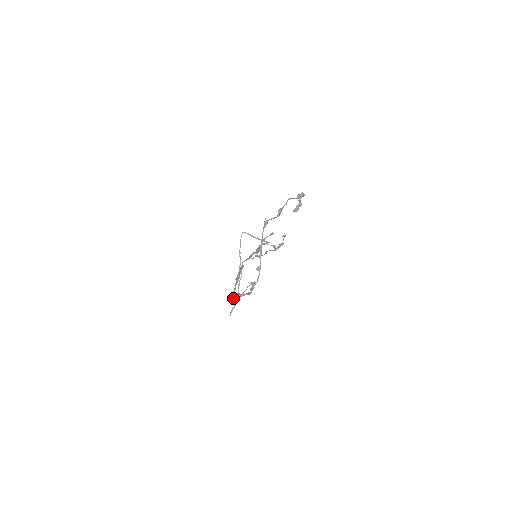
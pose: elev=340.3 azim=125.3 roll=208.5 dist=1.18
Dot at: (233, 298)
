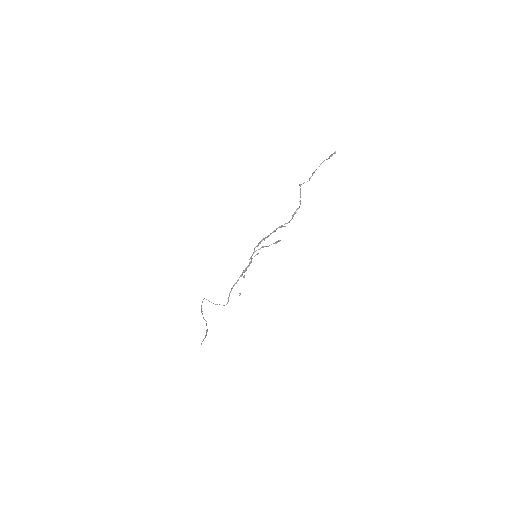
Dot at: (274, 230)
